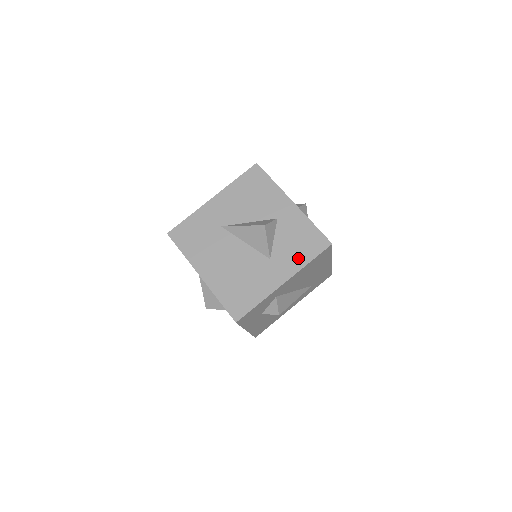
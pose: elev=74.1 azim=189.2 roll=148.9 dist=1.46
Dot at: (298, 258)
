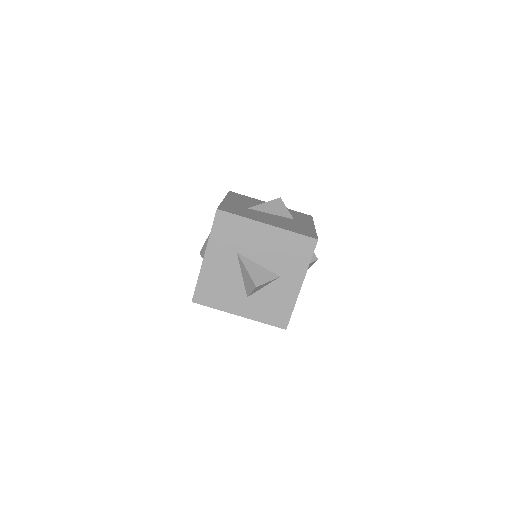
Dot at: (306, 219)
